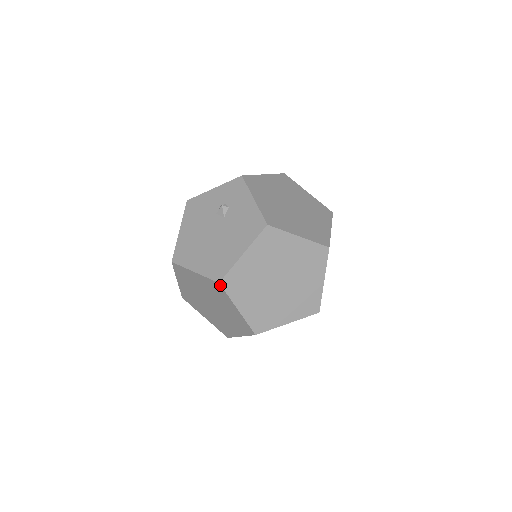
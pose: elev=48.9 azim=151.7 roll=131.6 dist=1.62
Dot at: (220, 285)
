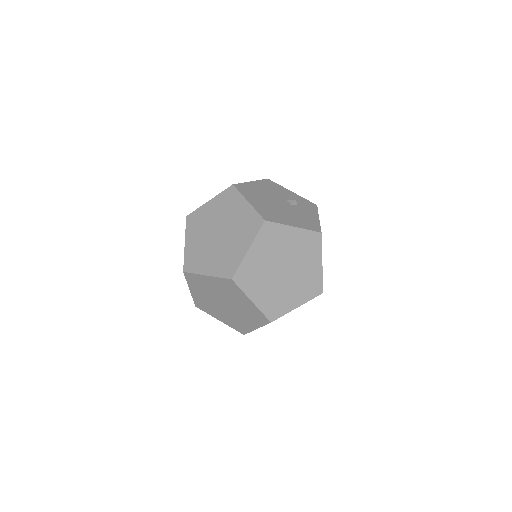
Dot at: (263, 222)
